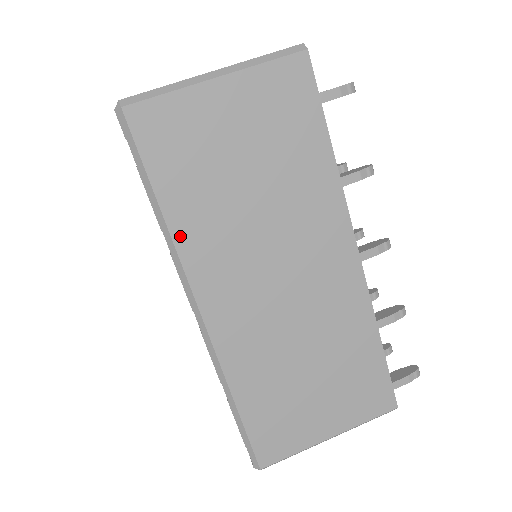
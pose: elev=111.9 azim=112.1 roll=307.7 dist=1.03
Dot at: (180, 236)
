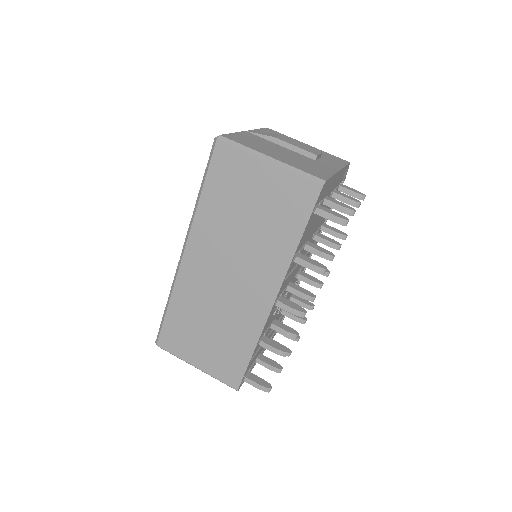
Dot at: (200, 214)
